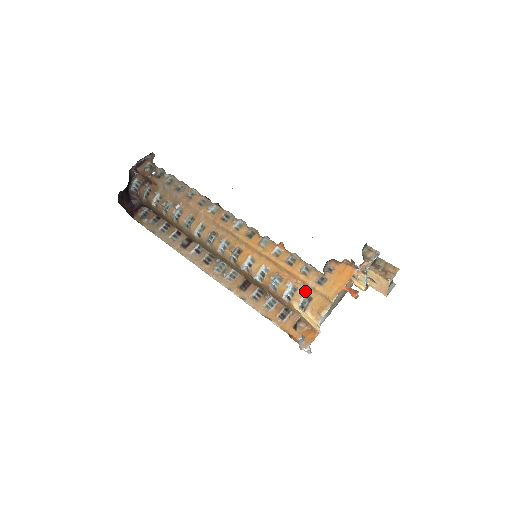
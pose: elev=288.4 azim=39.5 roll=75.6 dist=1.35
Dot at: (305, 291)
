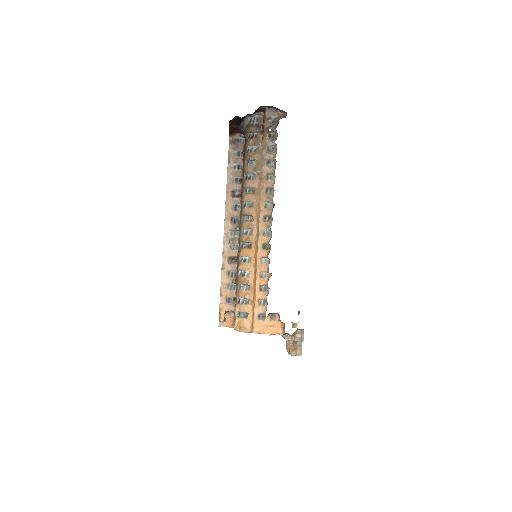
Dot at: (249, 310)
